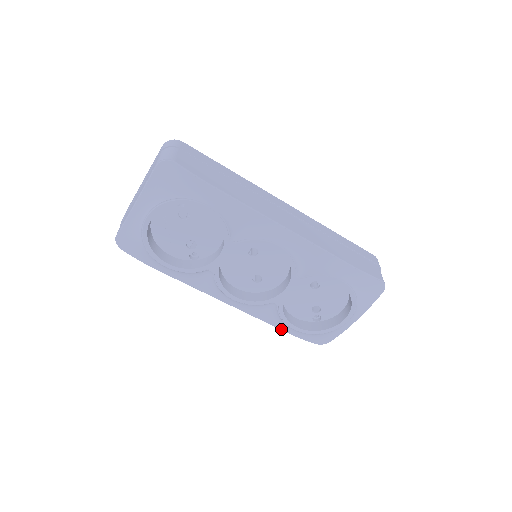
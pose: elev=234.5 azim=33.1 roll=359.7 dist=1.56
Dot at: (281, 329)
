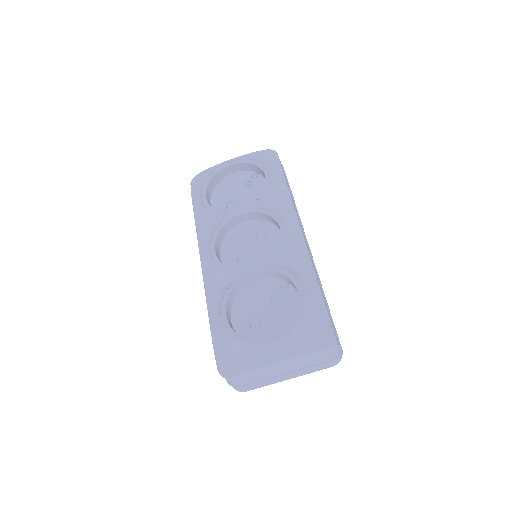
Dot at: (210, 318)
